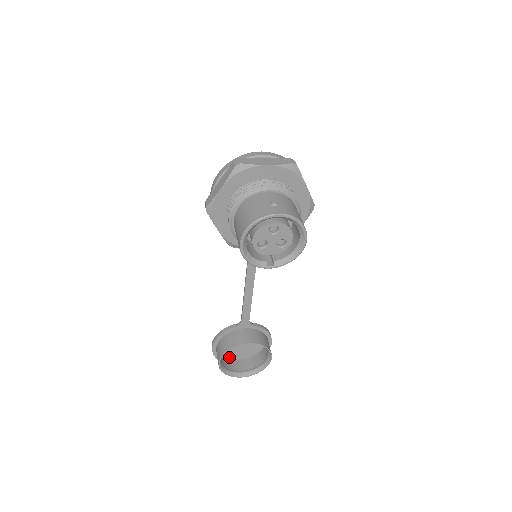
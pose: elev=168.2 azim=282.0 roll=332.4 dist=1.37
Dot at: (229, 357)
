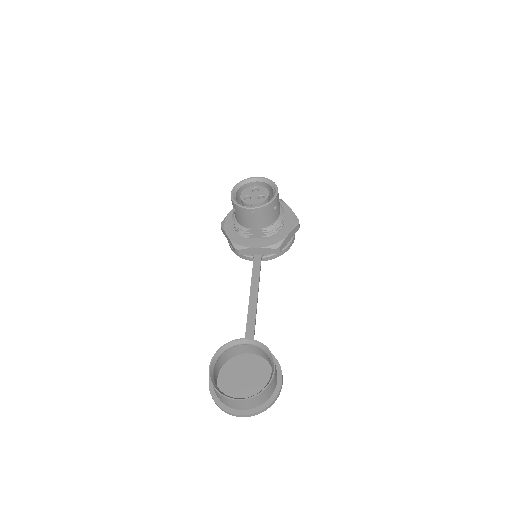
Dot at: occluded
